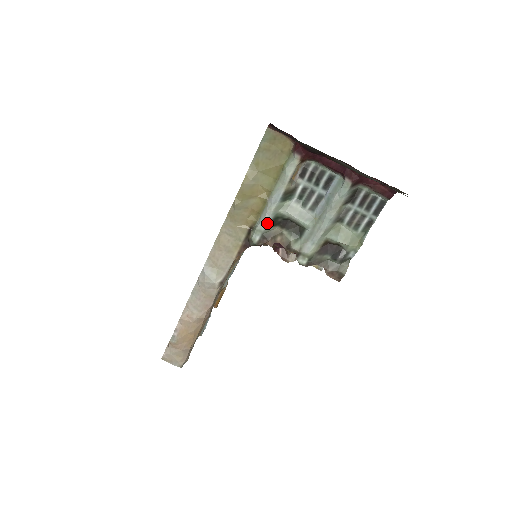
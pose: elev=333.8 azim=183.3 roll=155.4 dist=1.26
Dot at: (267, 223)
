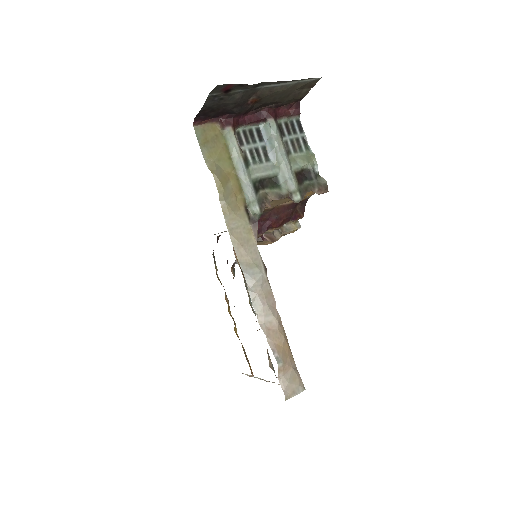
Dot at: (253, 192)
